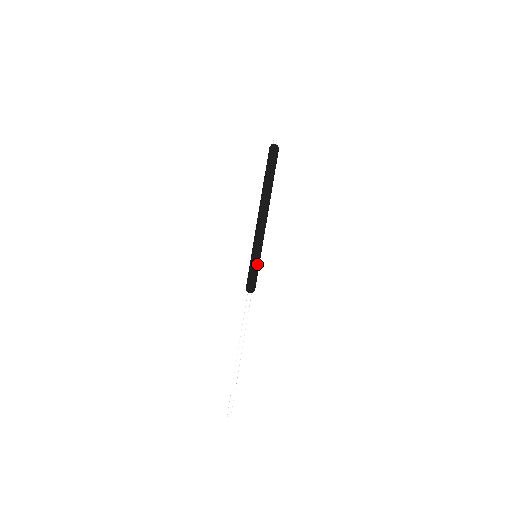
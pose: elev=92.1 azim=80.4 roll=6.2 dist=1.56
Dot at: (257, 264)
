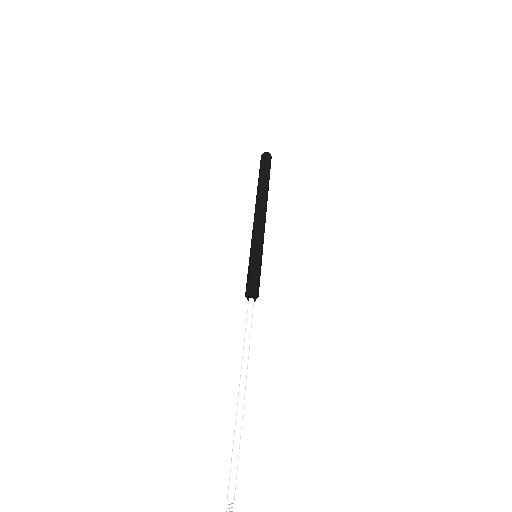
Dot at: (259, 262)
